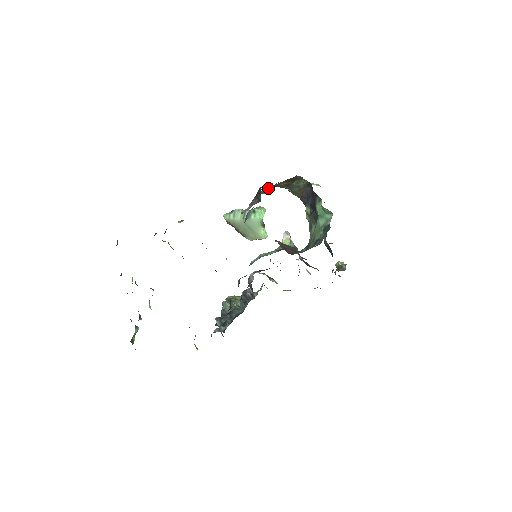
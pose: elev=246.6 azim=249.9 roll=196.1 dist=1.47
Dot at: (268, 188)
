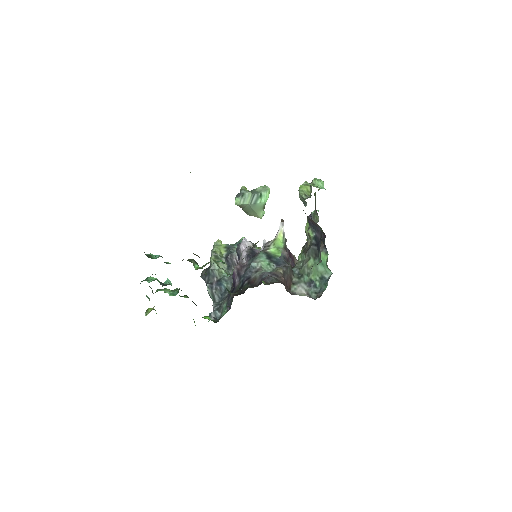
Dot at: occluded
